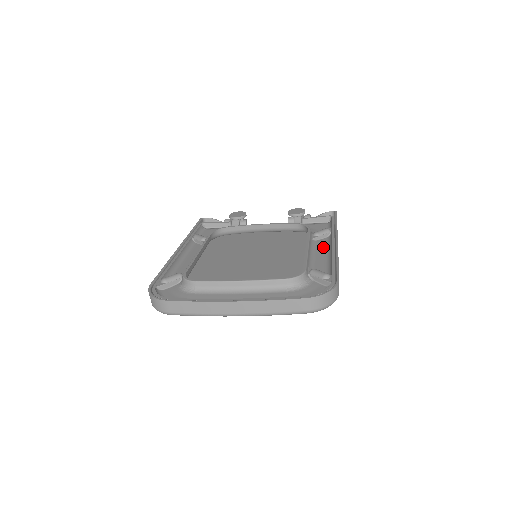
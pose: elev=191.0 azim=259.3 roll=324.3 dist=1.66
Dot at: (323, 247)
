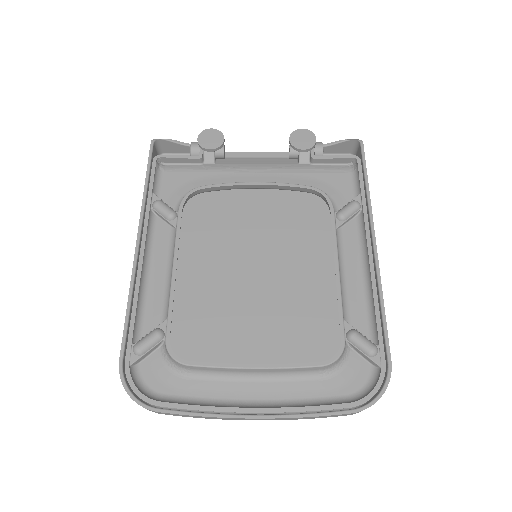
Dot at: (353, 248)
